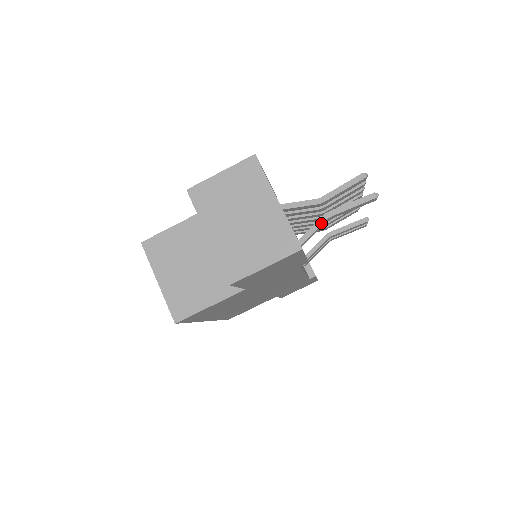
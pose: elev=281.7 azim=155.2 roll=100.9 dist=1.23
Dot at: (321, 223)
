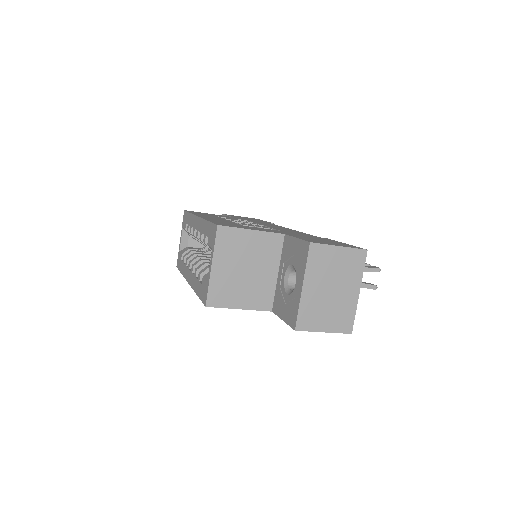
Dot at: occluded
